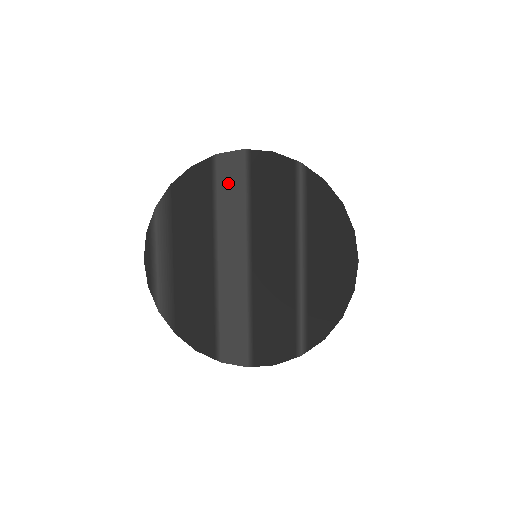
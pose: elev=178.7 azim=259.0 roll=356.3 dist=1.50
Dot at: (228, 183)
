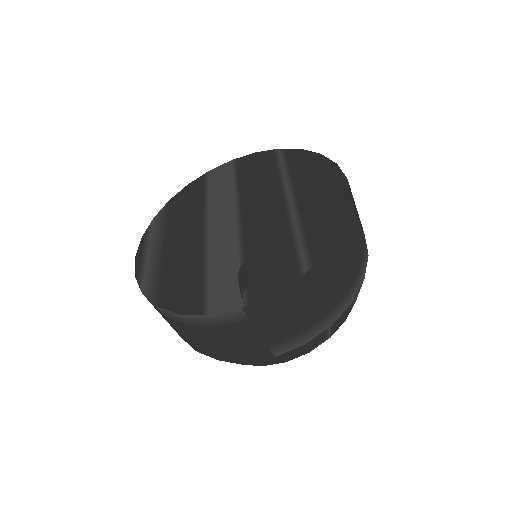
Dot at: (218, 181)
